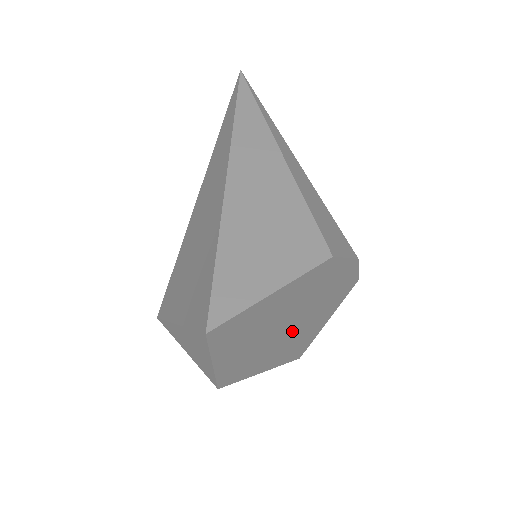
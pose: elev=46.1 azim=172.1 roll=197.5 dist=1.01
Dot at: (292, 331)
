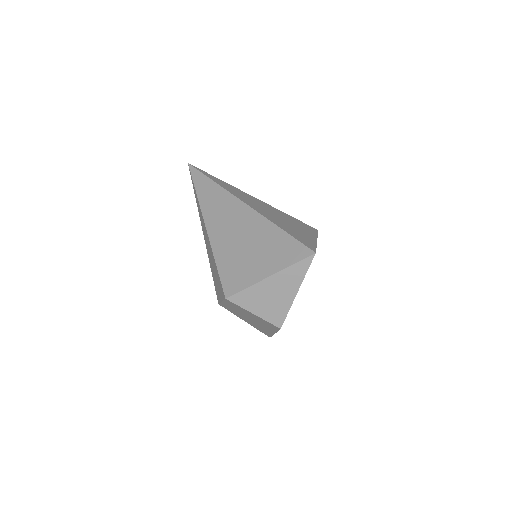
Dot at: occluded
